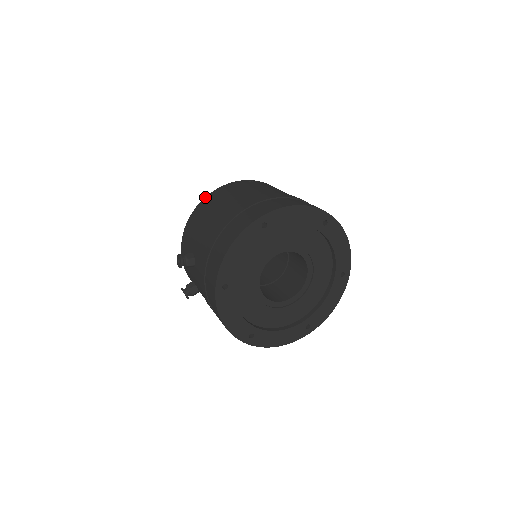
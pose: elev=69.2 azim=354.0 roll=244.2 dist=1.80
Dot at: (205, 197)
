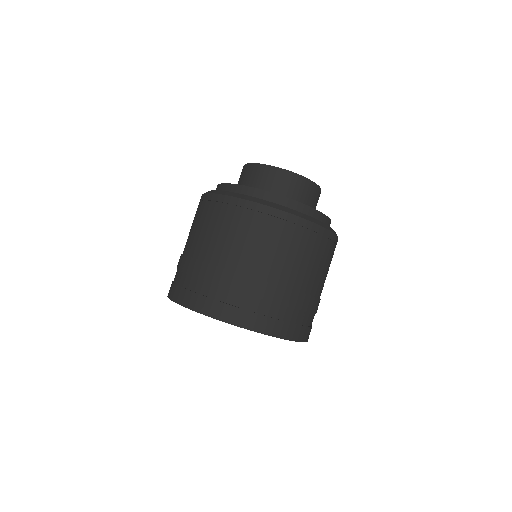
Dot at: (202, 194)
